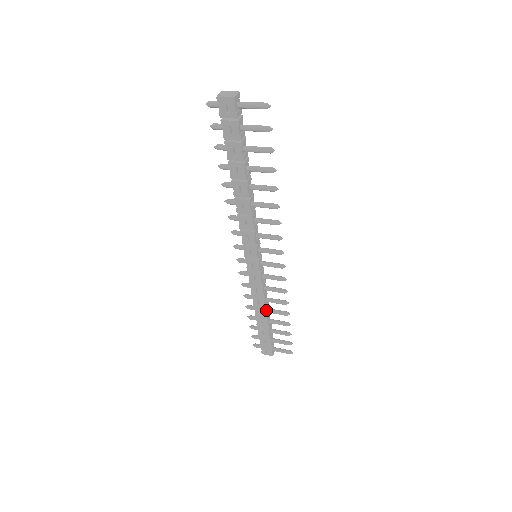
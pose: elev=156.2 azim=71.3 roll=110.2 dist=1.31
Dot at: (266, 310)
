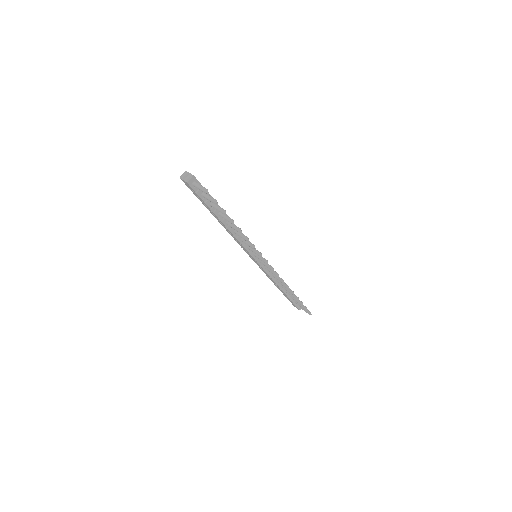
Dot at: (279, 286)
